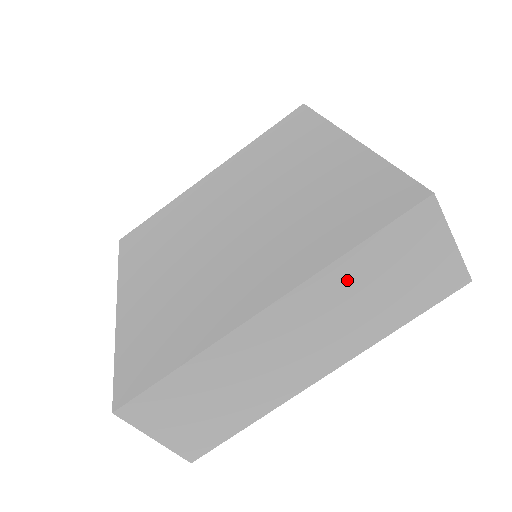
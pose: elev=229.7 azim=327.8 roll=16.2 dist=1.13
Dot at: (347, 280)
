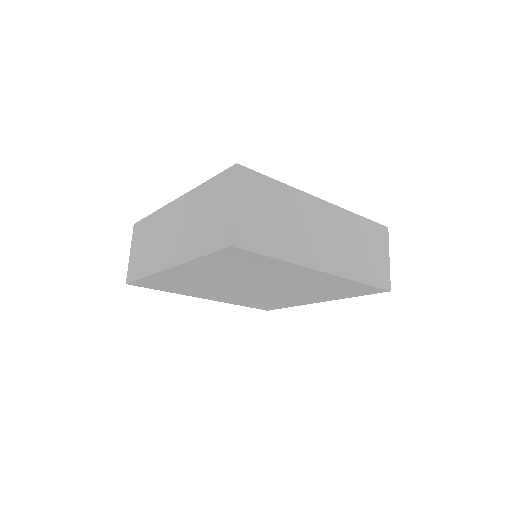
Dot at: (353, 227)
